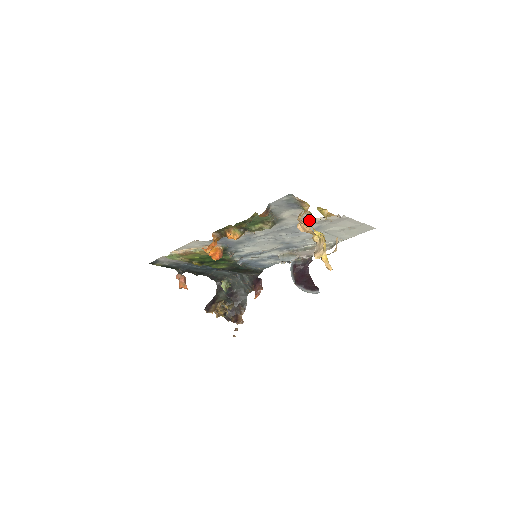
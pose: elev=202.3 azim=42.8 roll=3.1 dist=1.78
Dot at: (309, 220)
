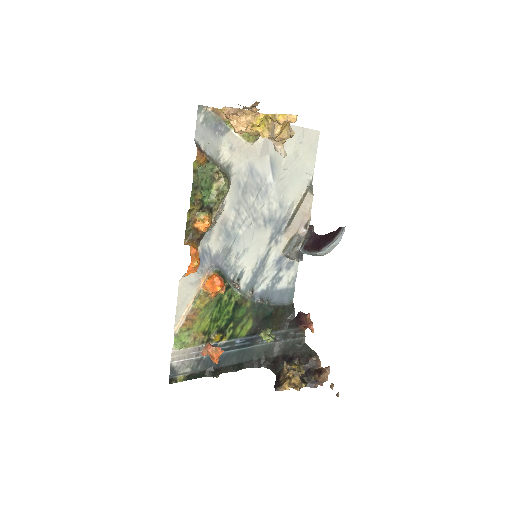
Dot at: occluded
